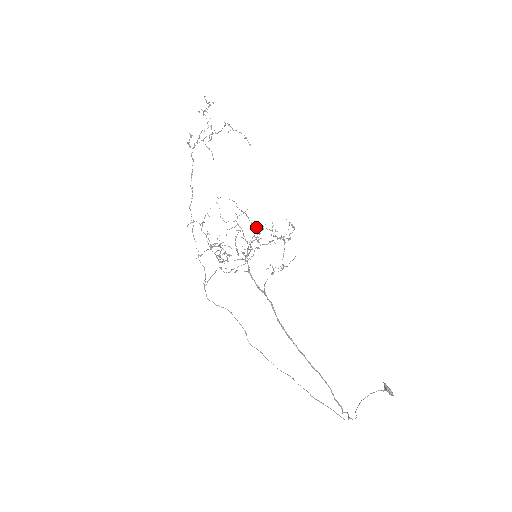
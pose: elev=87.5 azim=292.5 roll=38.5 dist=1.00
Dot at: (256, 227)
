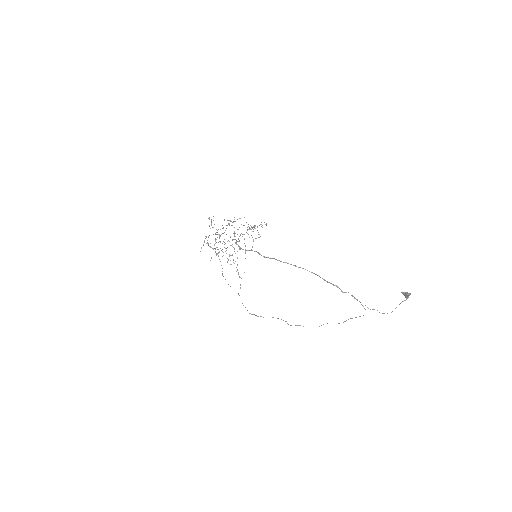
Dot at: (230, 220)
